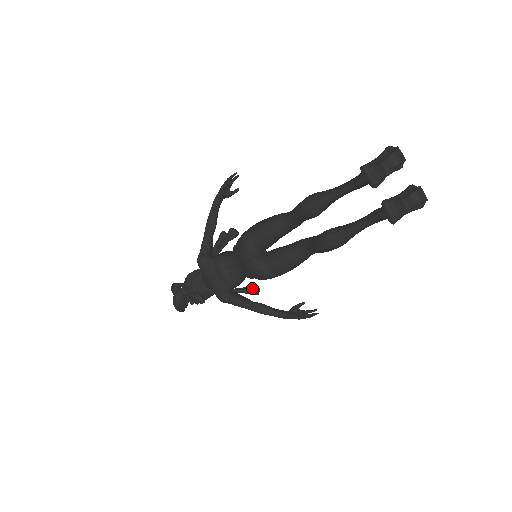
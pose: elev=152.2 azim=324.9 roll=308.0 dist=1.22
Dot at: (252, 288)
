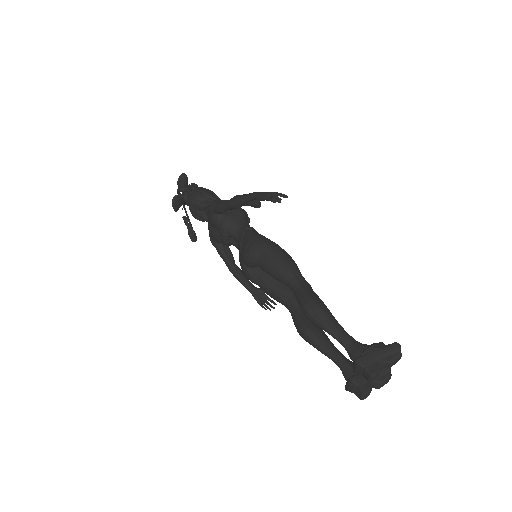
Dot at: occluded
